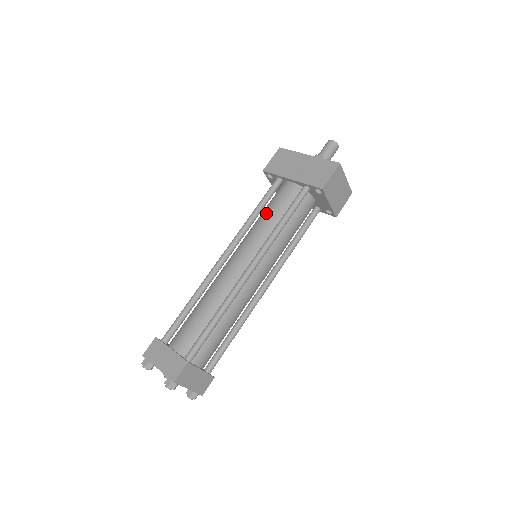
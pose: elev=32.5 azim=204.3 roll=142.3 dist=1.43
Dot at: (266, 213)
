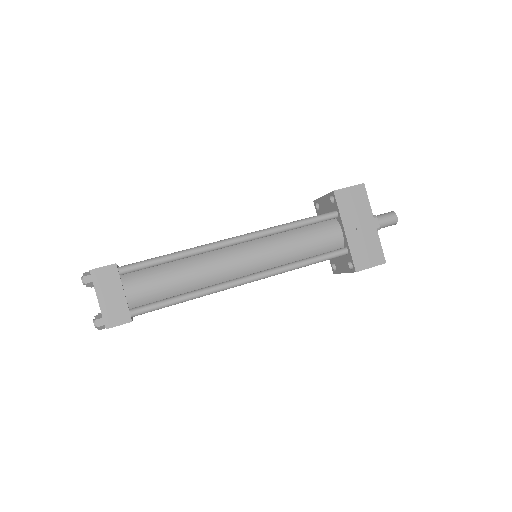
Dot at: (301, 238)
